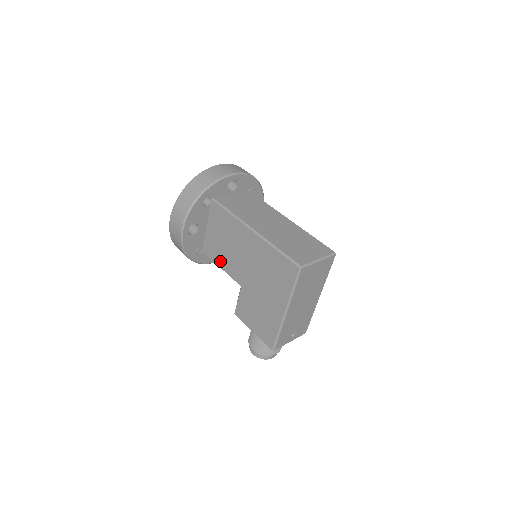
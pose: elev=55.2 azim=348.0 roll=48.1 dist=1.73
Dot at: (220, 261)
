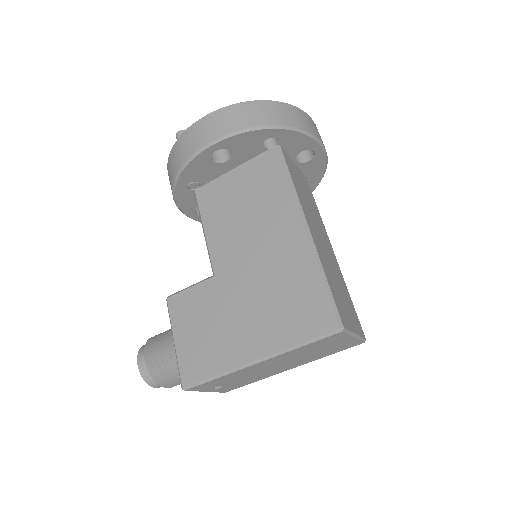
Dot at: (212, 222)
